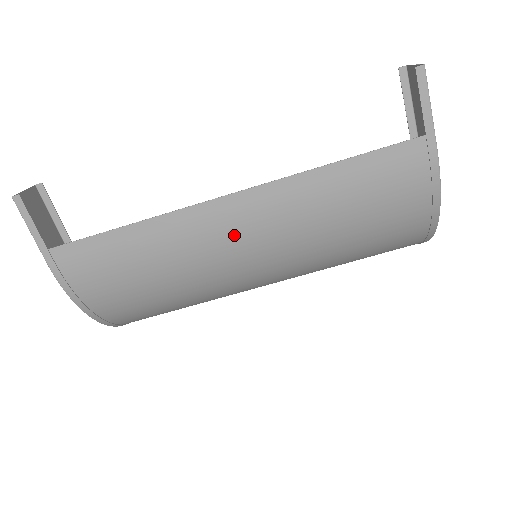
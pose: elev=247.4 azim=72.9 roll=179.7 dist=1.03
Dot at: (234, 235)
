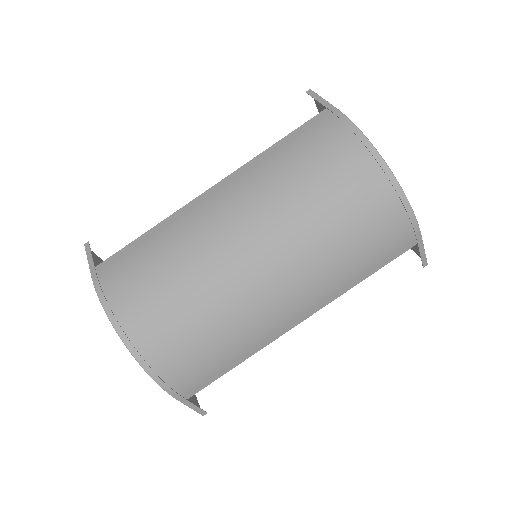
Dot at: (217, 209)
